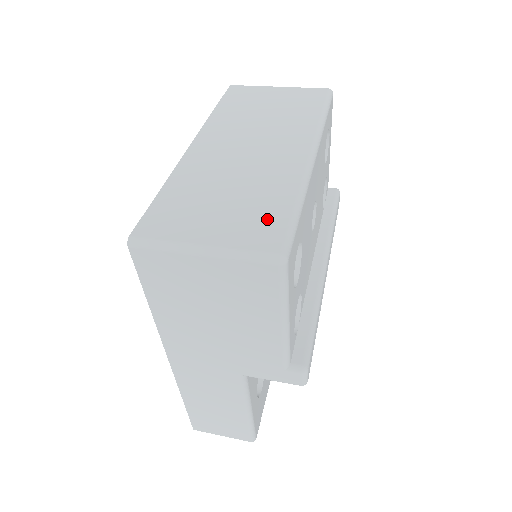
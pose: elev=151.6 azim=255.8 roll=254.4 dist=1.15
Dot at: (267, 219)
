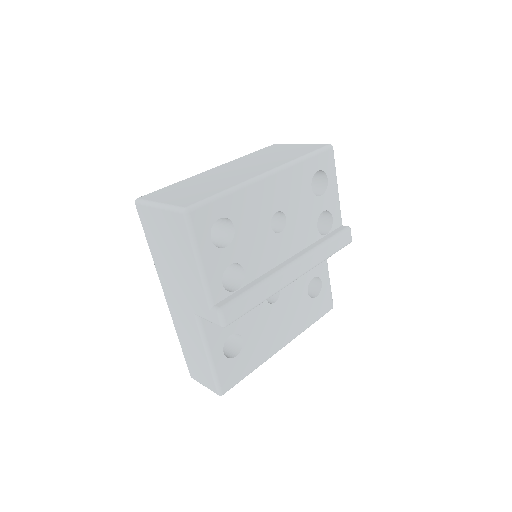
Dot at: (200, 196)
